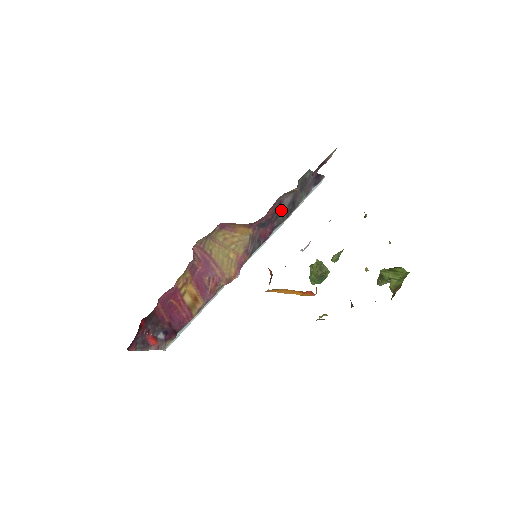
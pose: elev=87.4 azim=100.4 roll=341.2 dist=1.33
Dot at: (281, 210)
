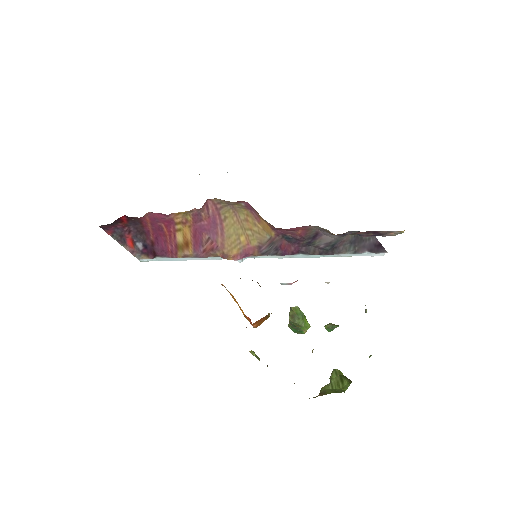
Dot at: (315, 242)
